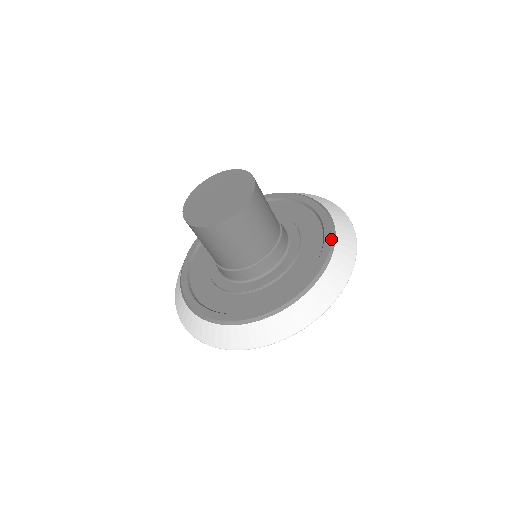
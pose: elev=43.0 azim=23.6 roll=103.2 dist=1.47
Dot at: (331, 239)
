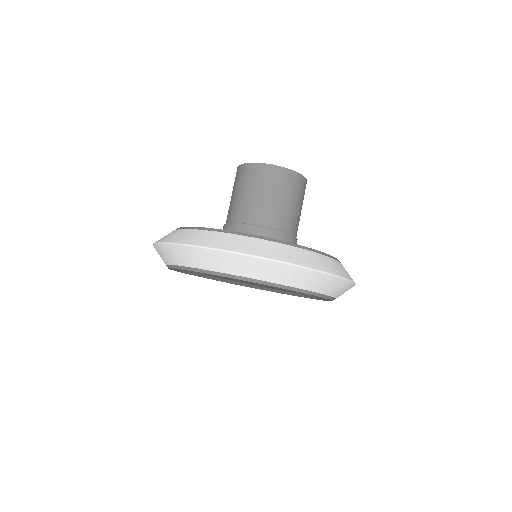
Dot at: (334, 257)
